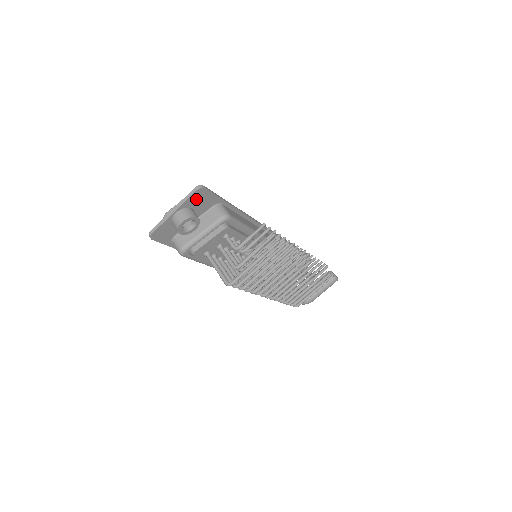
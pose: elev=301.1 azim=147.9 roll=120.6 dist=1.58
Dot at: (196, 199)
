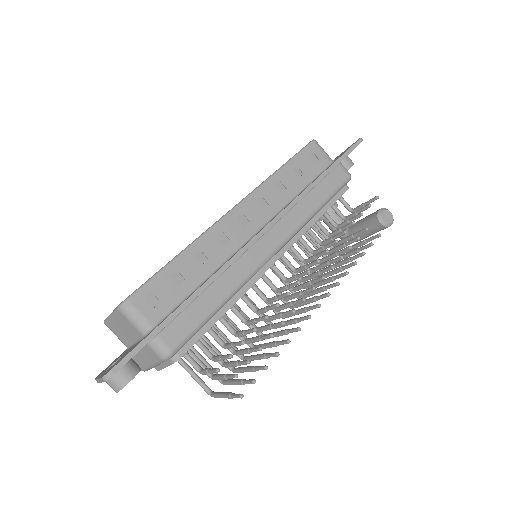
Dot at: occluded
